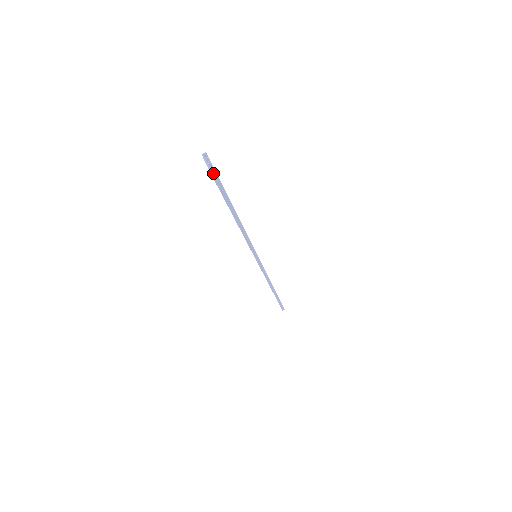
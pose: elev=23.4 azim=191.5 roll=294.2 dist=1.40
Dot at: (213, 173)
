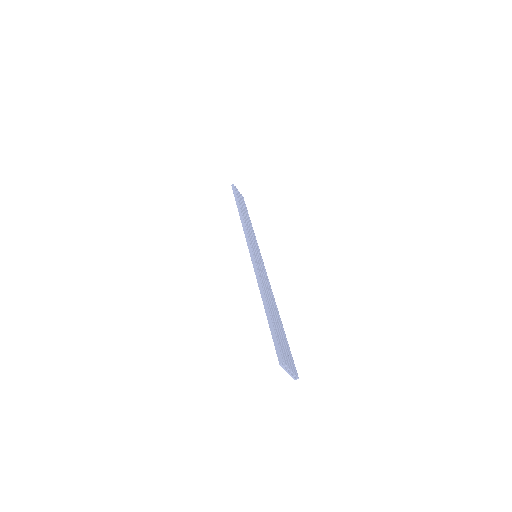
Dot at: (294, 377)
